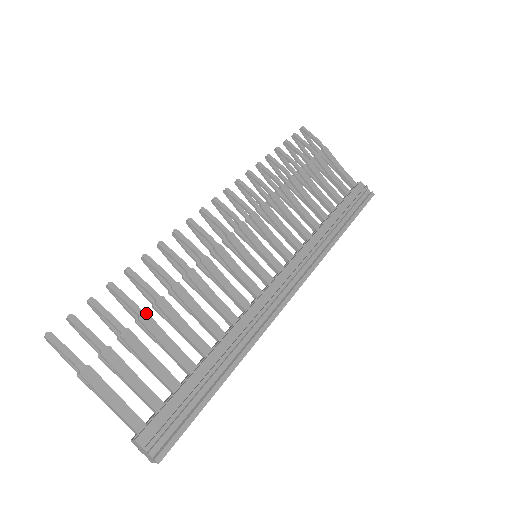
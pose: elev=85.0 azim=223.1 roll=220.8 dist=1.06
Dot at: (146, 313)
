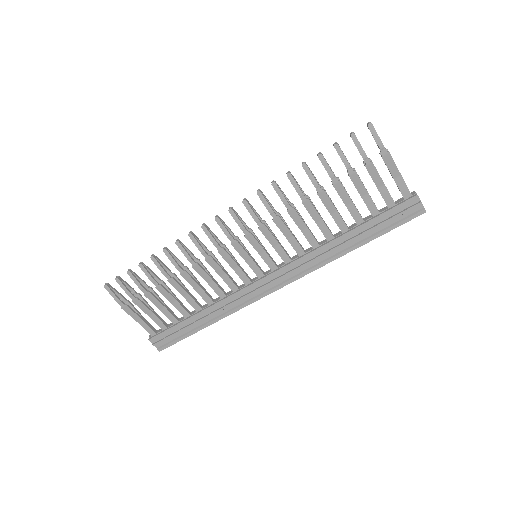
Dot at: (160, 286)
